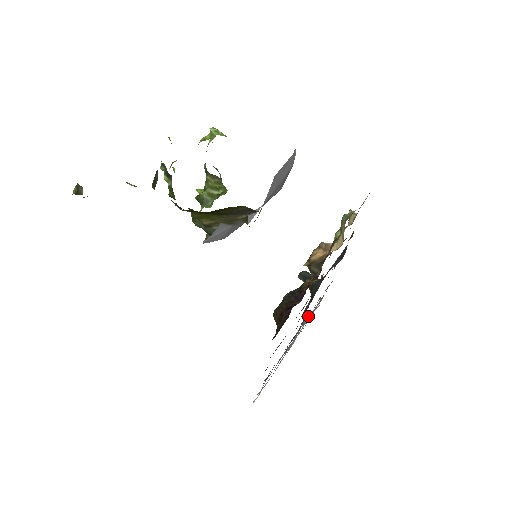
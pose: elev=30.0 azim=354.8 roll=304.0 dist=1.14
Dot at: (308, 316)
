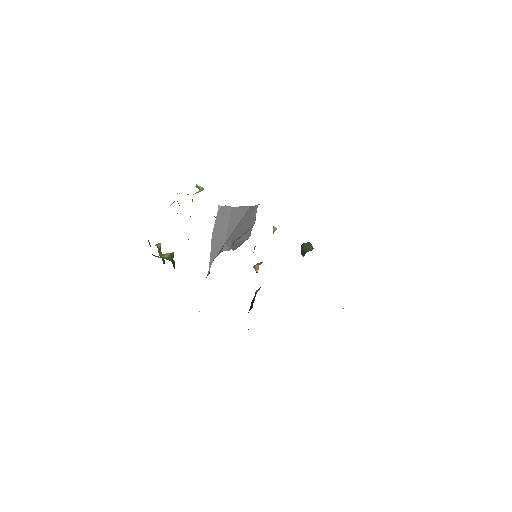
Dot at: occluded
